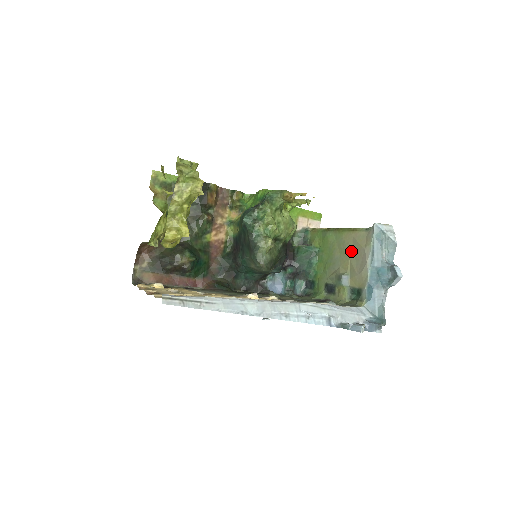
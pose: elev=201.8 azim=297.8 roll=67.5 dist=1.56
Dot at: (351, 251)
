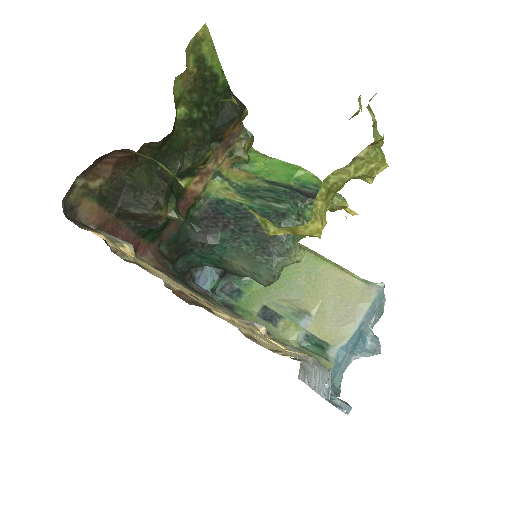
Dot at: (329, 292)
